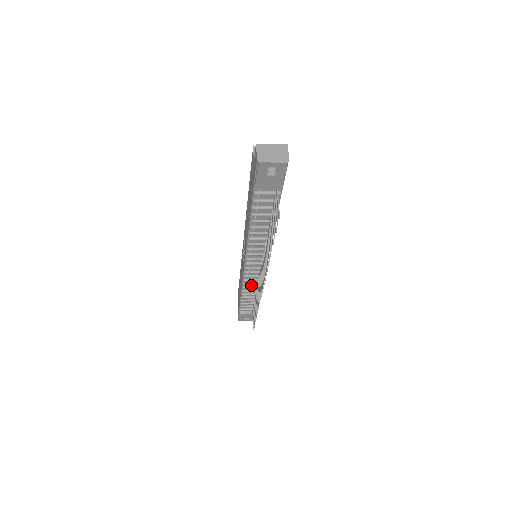
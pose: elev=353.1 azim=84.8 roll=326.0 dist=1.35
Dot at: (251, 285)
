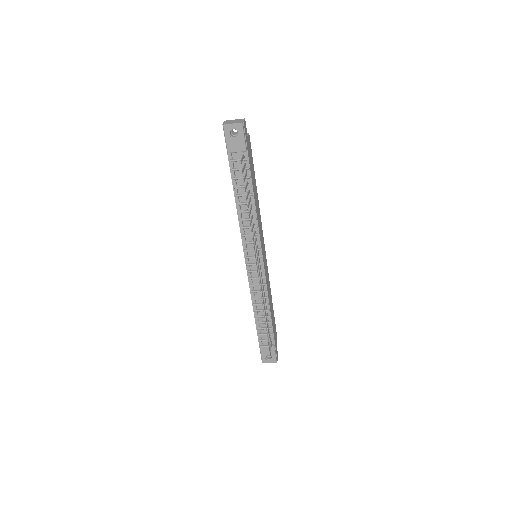
Dot at: (259, 295)
